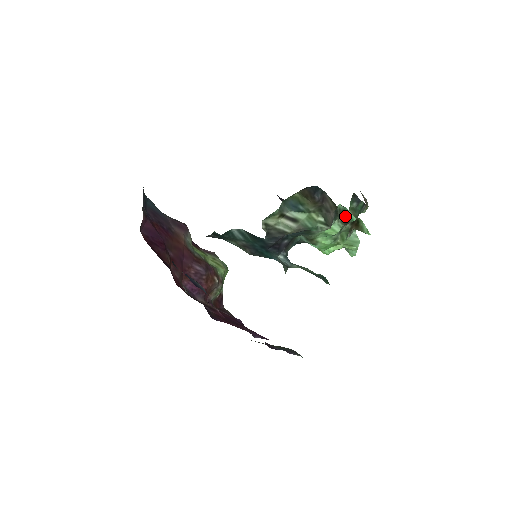
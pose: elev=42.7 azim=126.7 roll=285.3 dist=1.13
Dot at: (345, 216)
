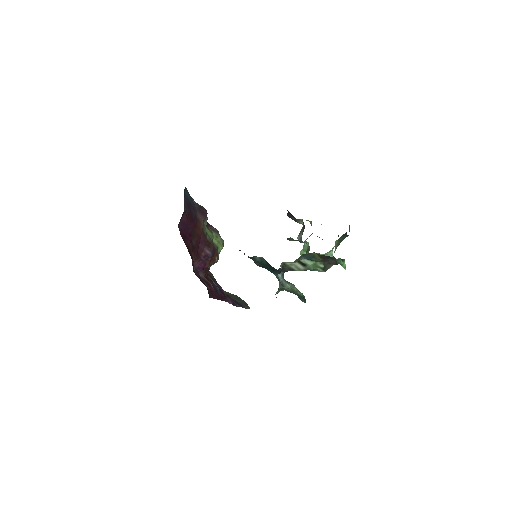
Dot at: (337, 261)
